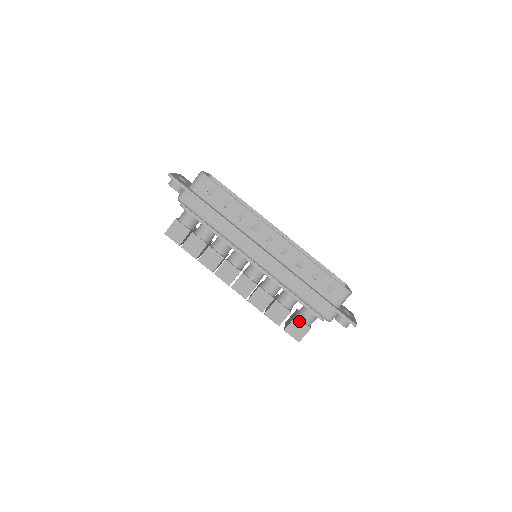
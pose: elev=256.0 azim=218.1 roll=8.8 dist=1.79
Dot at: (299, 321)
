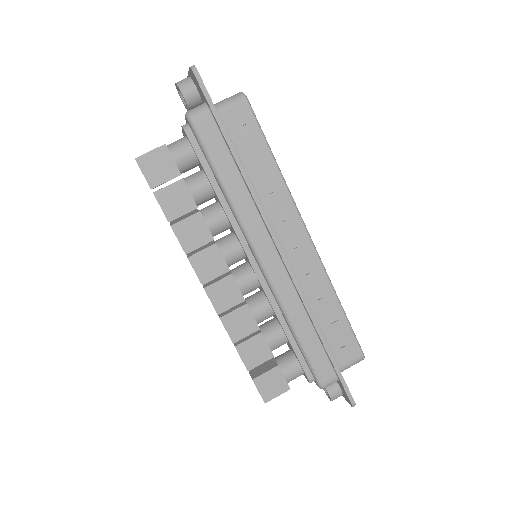
Dot at: (279, 373)
